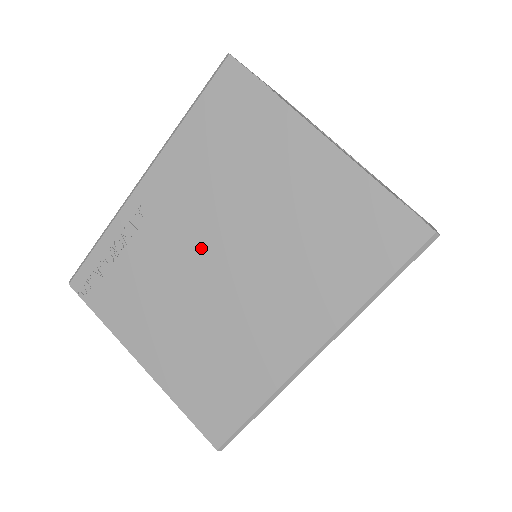
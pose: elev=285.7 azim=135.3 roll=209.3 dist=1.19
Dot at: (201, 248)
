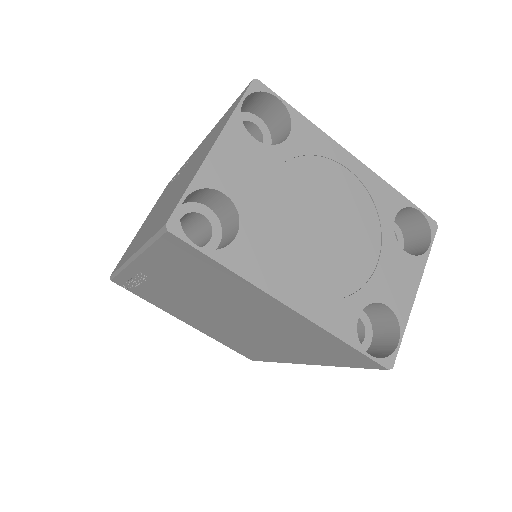
Dot at: (203, 306)
